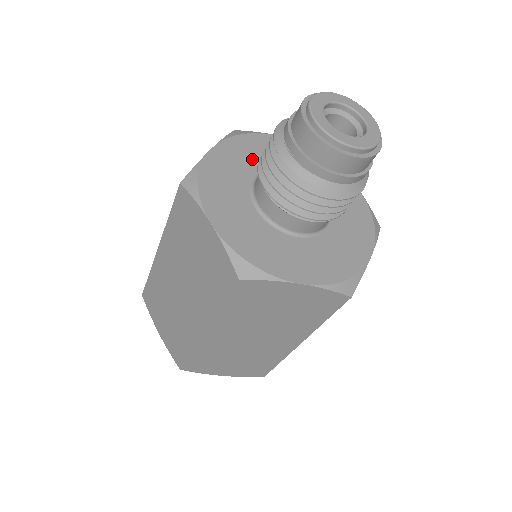
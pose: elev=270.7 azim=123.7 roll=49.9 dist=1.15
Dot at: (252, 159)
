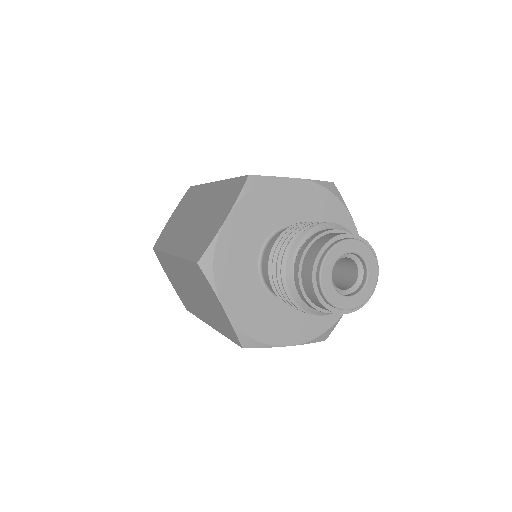
Dot at: (311, 213)
